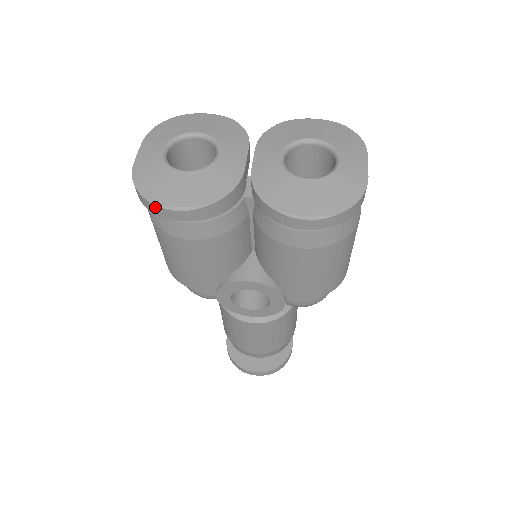
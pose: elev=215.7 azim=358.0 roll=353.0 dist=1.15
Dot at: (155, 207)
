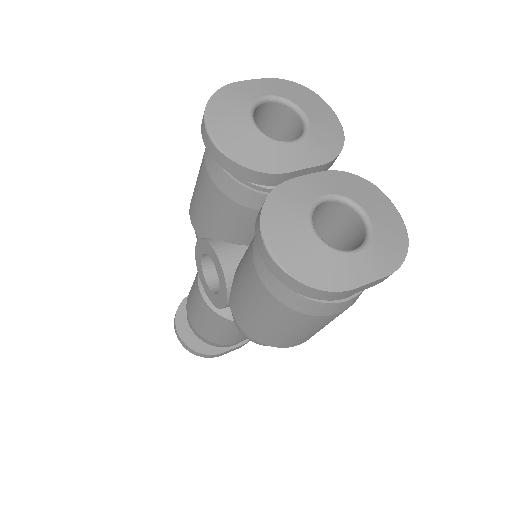
Dot at: (203, 119)
